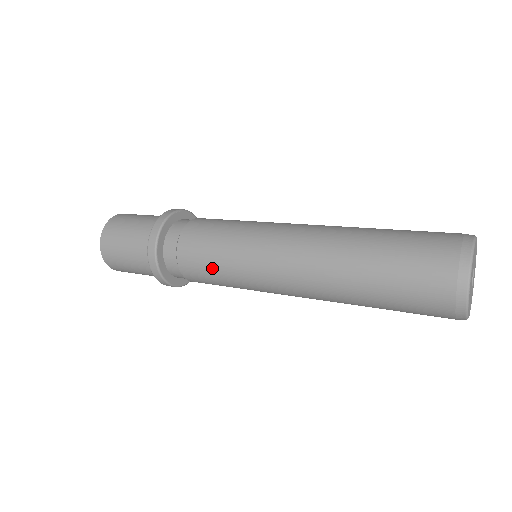
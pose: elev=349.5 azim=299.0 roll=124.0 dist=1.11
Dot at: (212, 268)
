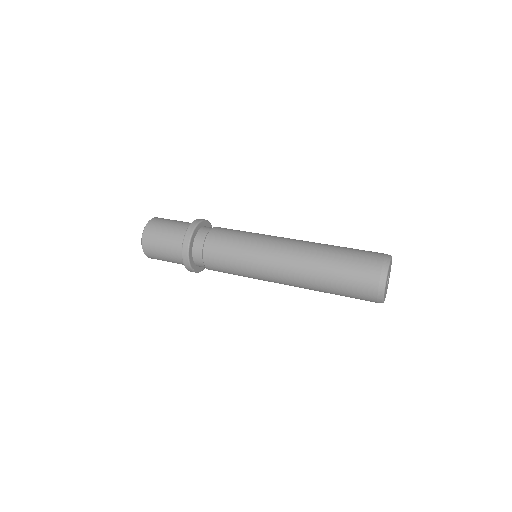
Dot at: (230, 245)
